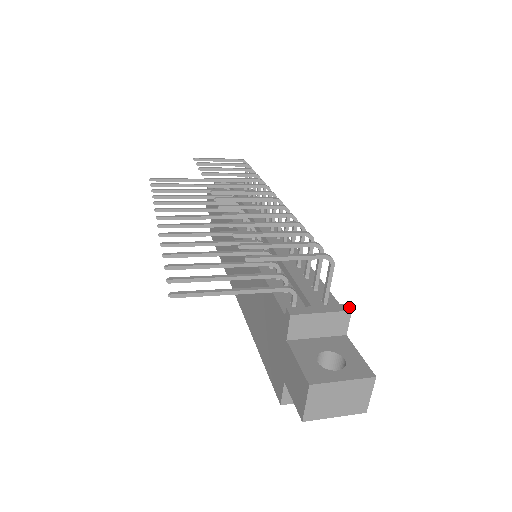
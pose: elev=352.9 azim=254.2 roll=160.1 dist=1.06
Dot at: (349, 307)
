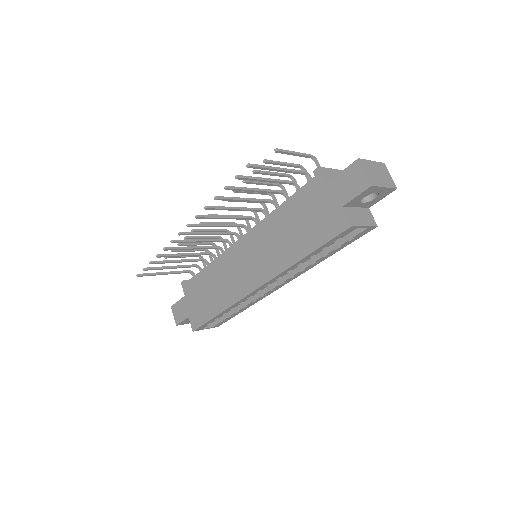
Dot at: occluded
